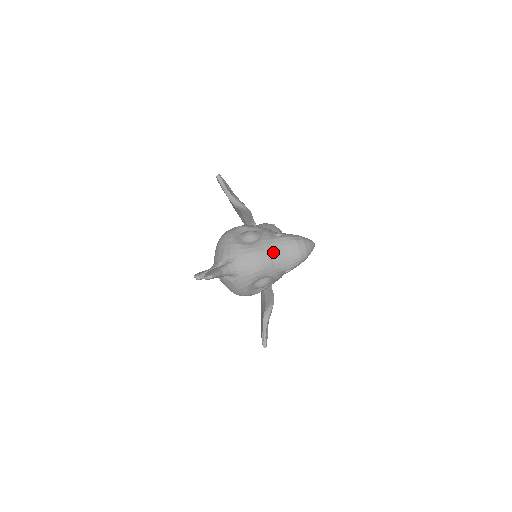
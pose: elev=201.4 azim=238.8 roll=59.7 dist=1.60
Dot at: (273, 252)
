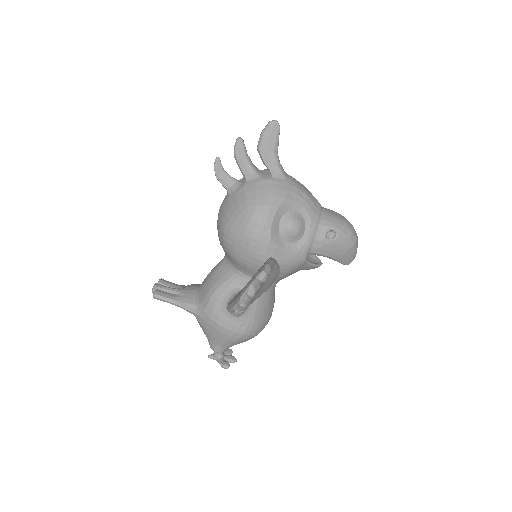
Dot at: (323, 207)
